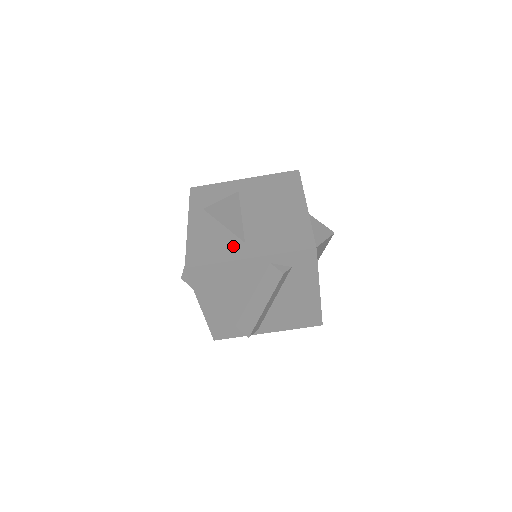
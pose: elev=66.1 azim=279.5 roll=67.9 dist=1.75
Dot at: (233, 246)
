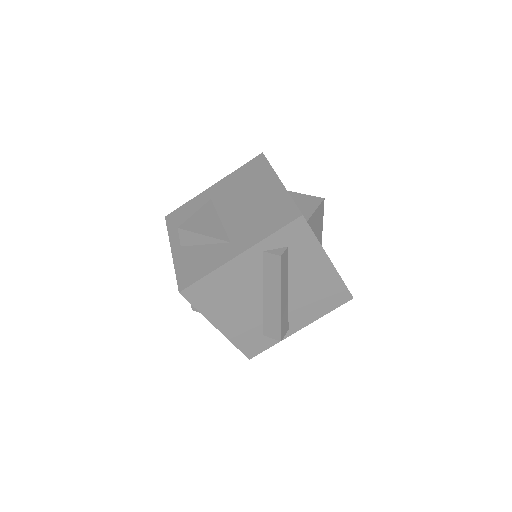
Dot at: (220, 251)
